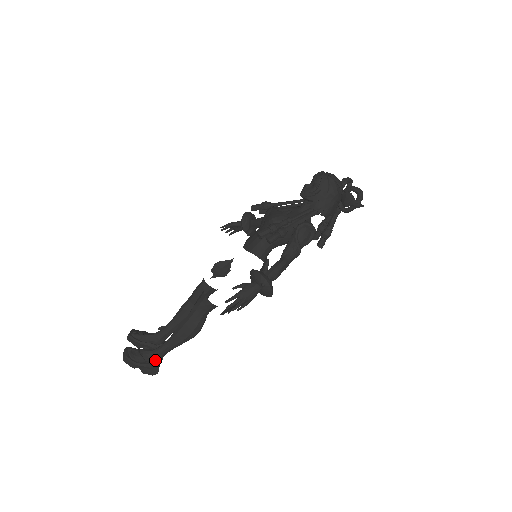
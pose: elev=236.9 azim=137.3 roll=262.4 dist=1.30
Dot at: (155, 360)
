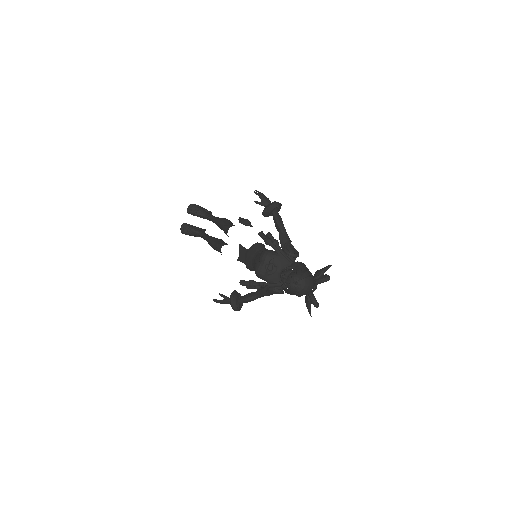
Dot at: occluded
